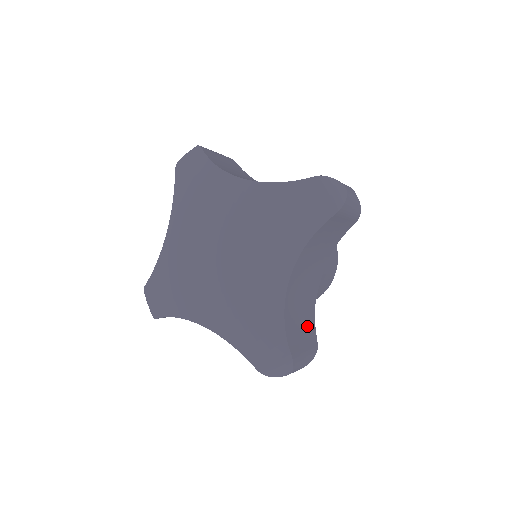
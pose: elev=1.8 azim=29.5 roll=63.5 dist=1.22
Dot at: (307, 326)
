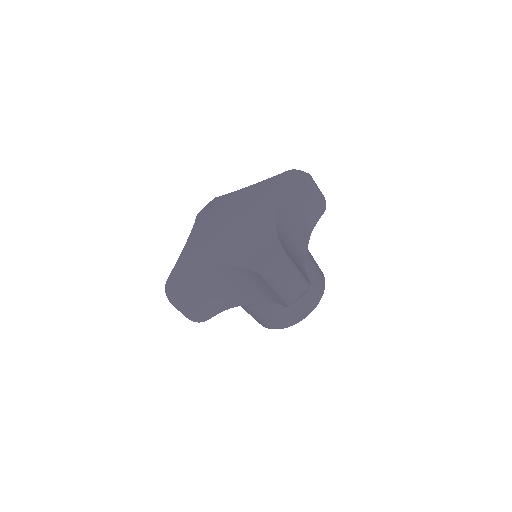
Dot at: (299, 264)
